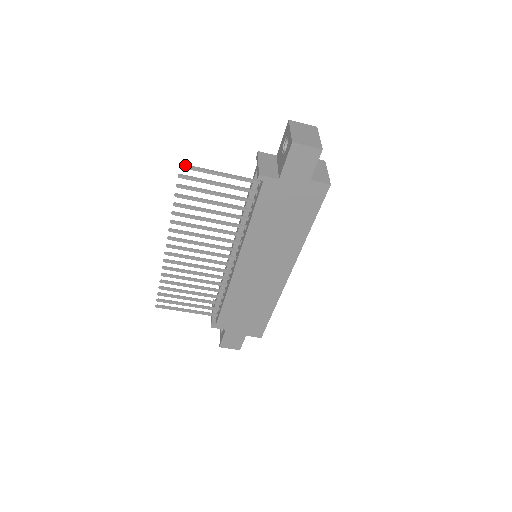
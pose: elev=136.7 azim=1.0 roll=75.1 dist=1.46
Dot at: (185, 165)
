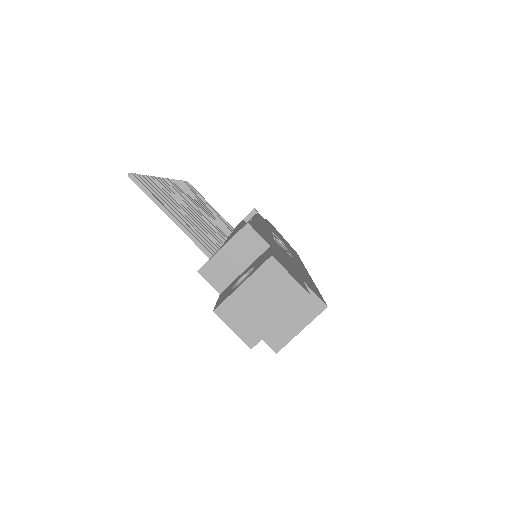
Dot at: (134, 179)
